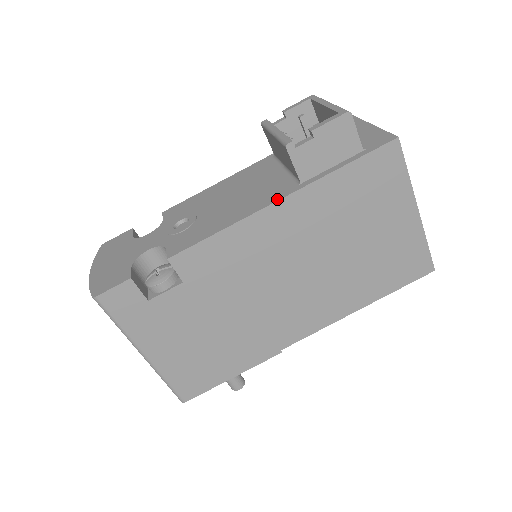
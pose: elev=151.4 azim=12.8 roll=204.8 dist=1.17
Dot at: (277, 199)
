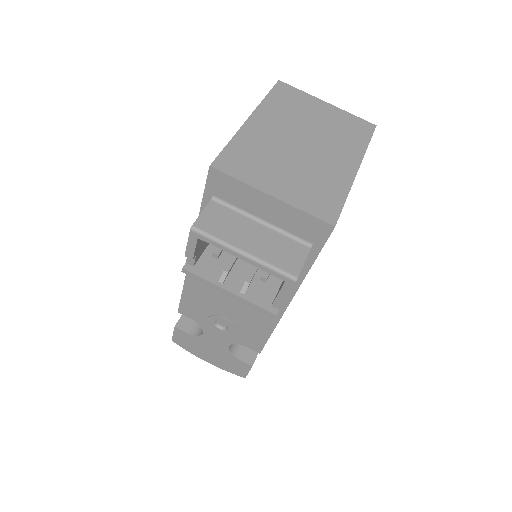
Dot at: (286, 305)
